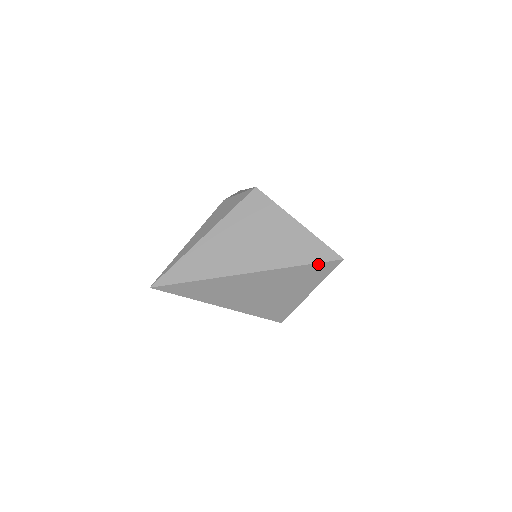
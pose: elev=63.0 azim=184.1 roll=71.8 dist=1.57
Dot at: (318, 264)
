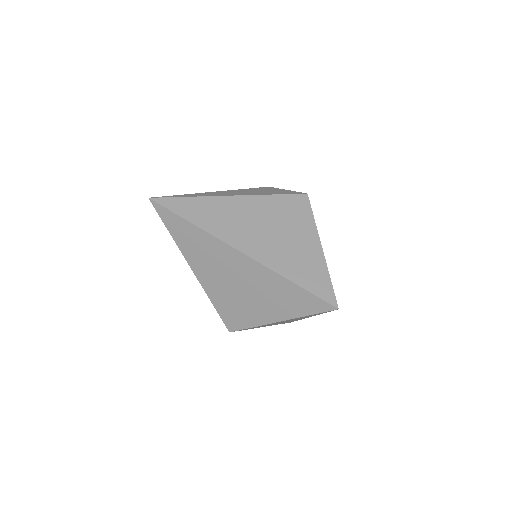
Dot at: (312, 295)
